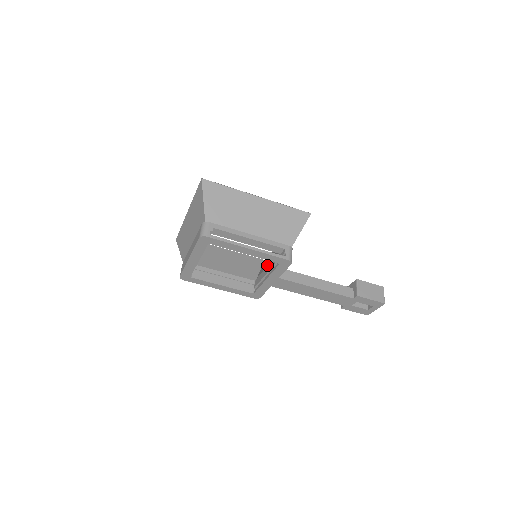
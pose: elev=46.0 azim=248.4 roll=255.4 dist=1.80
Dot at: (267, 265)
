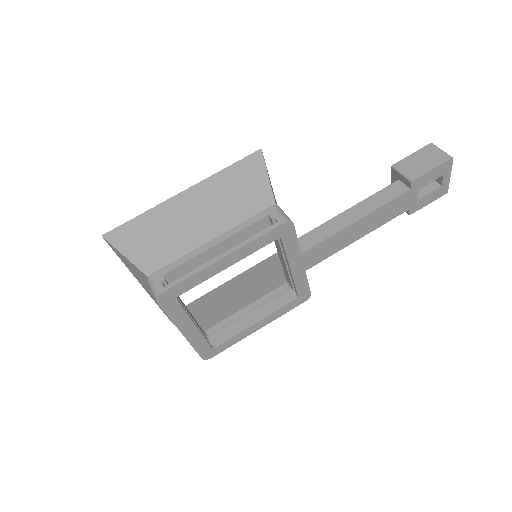
Dot at: occluded
